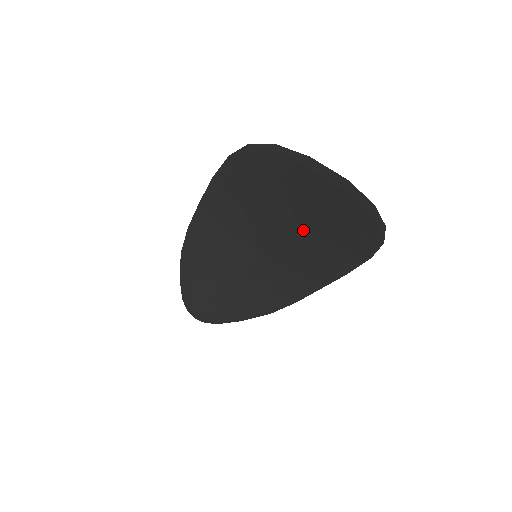
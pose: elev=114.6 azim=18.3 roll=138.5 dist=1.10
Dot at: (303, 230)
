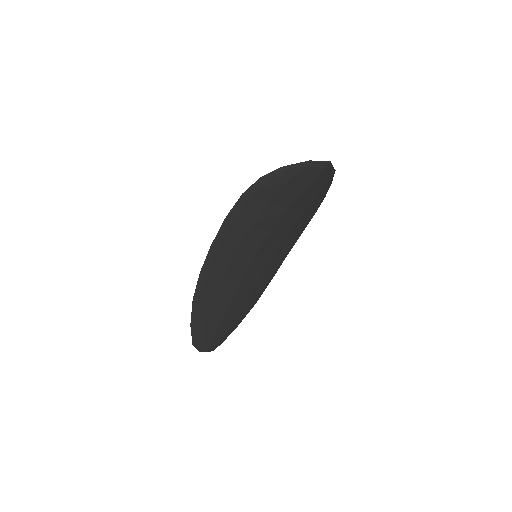
Dot at: (291, 213)
